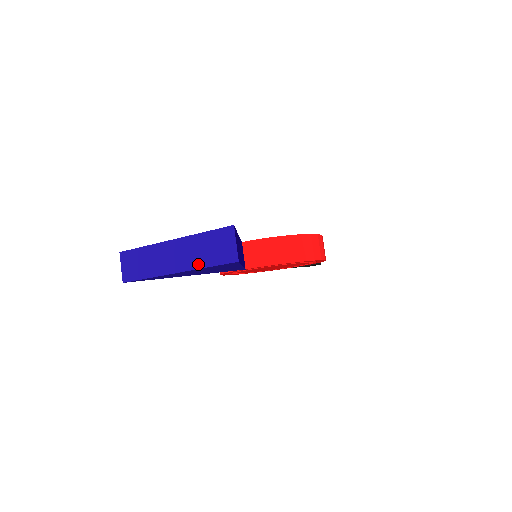
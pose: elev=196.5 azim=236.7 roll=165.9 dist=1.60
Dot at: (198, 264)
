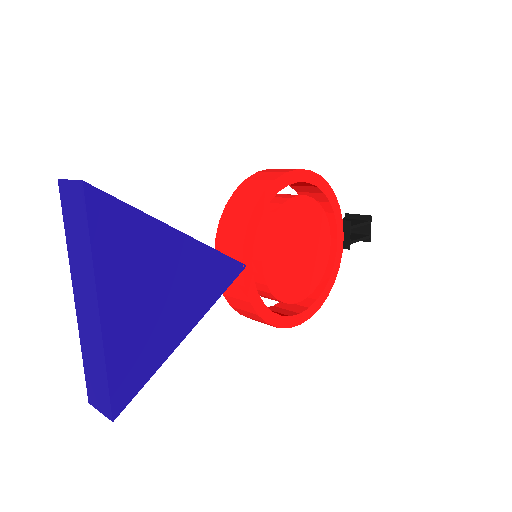
Dot at: (88, 260)
